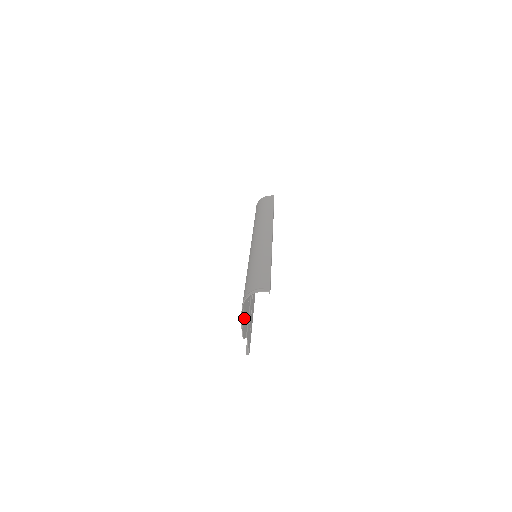
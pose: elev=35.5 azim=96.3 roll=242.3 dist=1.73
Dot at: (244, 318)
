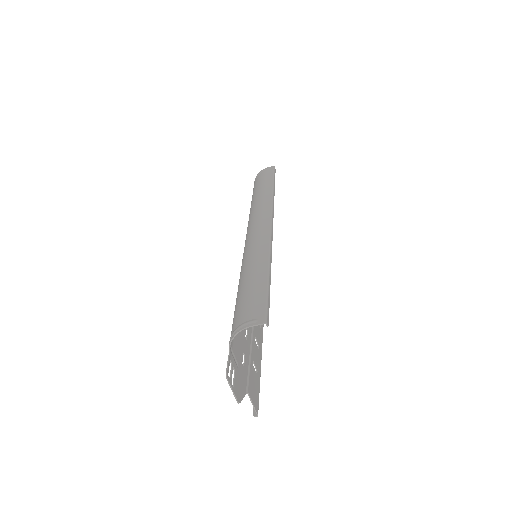
Dot at: (238, 366)
